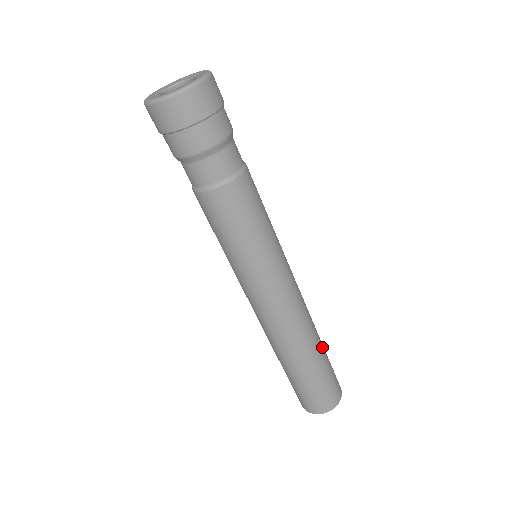
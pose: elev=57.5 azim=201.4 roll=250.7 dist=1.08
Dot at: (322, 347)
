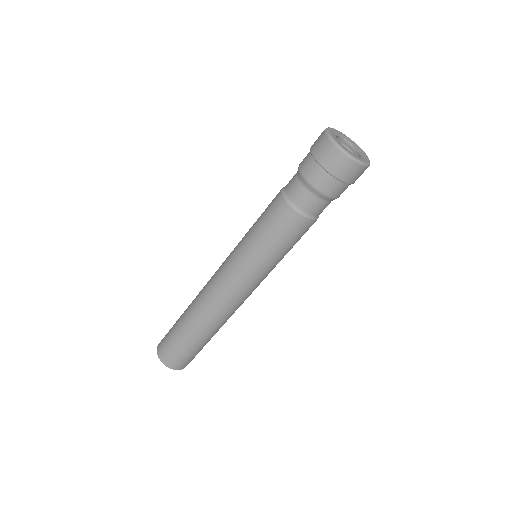
Dot at: occluded
